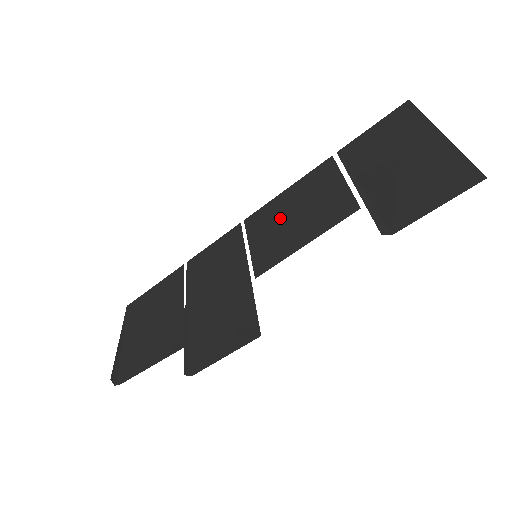
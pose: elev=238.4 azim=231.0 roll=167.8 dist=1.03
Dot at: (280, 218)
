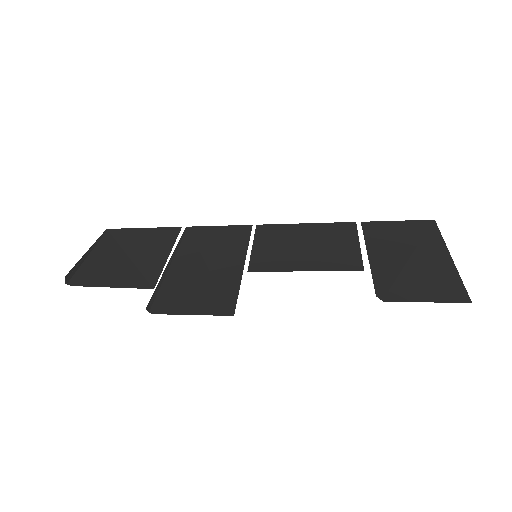
Dot at: (291, 240)
